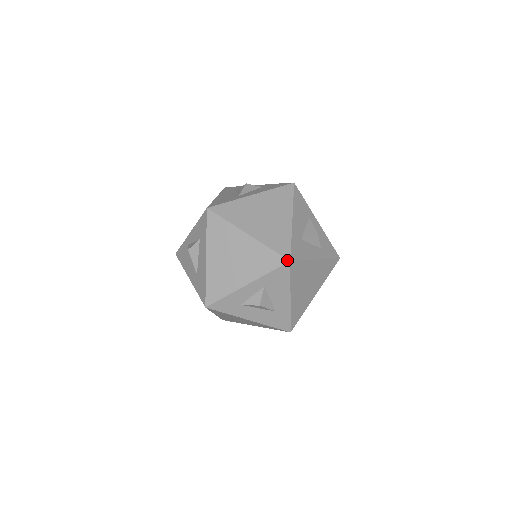
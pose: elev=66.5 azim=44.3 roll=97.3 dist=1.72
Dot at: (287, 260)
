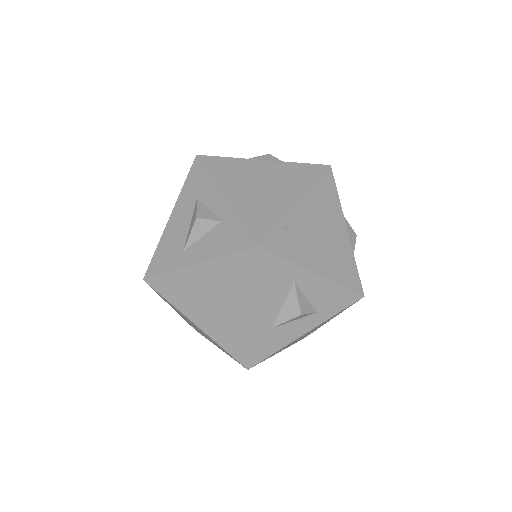
Dot at: (244, 367)
